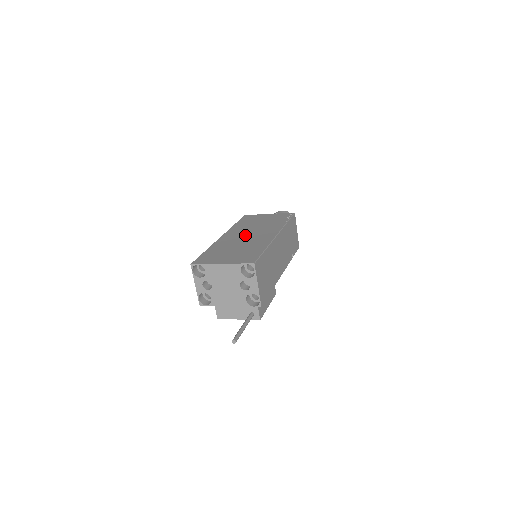
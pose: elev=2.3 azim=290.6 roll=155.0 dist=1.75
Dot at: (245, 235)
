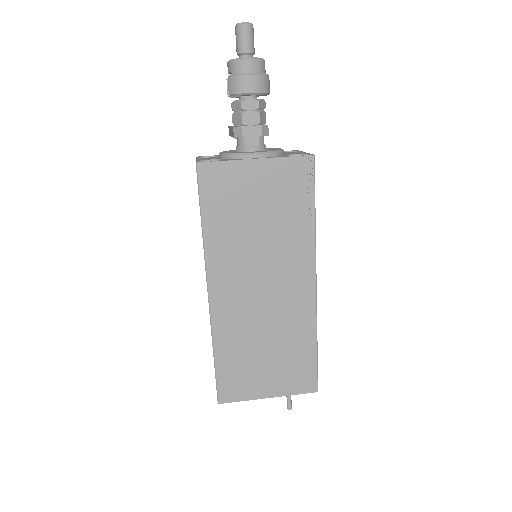
Dot at: (256, 289)
